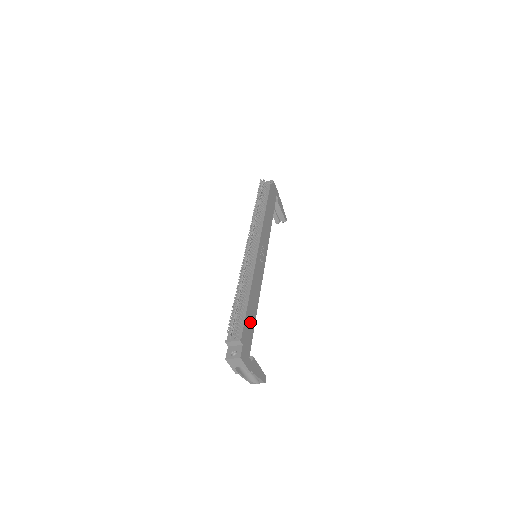
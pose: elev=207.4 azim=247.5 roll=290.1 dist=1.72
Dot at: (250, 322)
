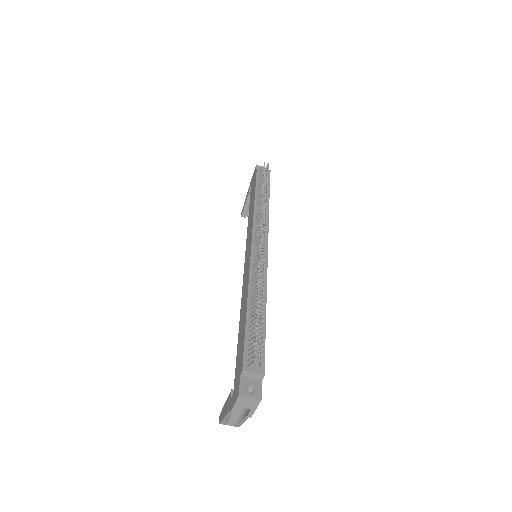
Dot at: occluded
